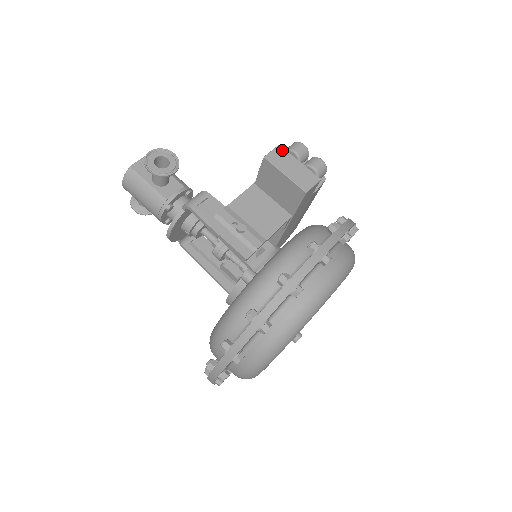
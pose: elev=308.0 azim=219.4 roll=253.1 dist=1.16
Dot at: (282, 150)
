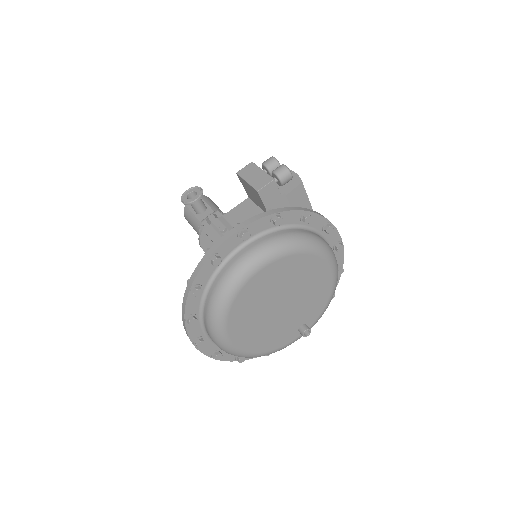
Dot at: (252, 165)
